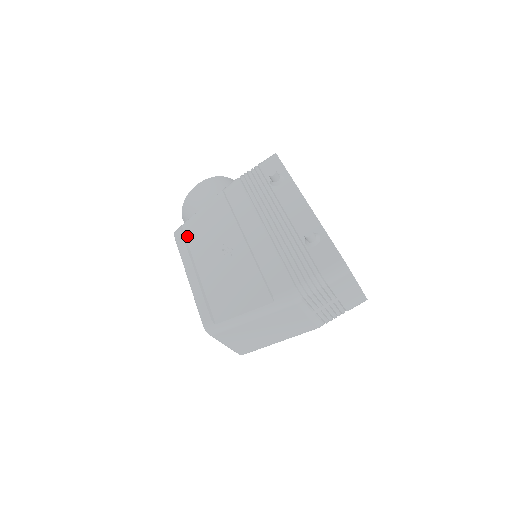
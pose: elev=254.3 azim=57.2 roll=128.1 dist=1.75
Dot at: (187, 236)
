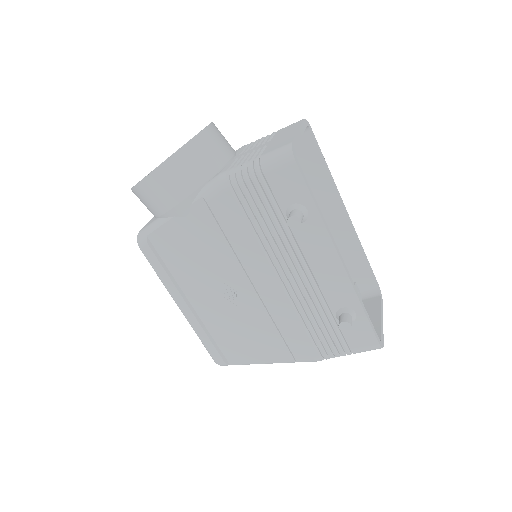
Dot at: (162, 256)
